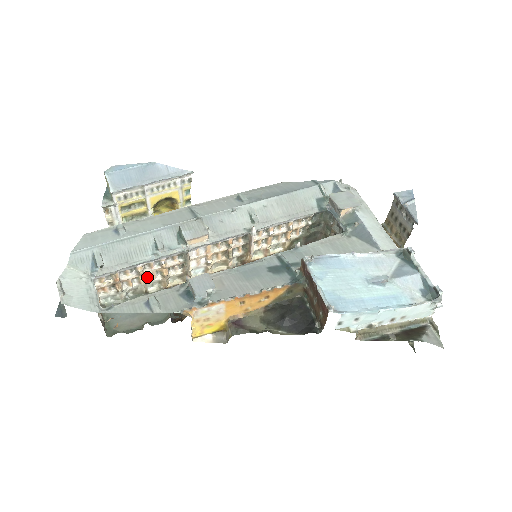
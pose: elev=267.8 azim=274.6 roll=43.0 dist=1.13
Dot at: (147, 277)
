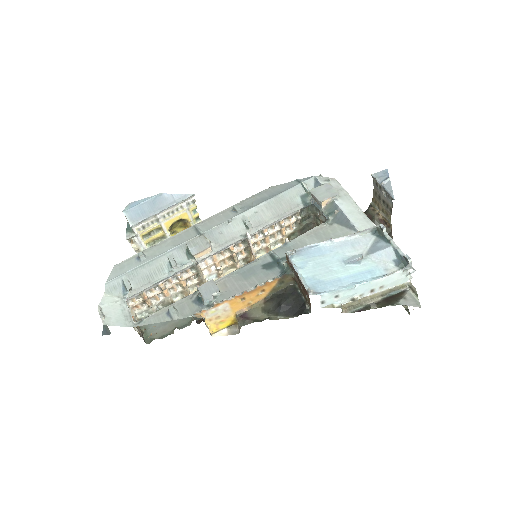
Dot at: (170, 290)
